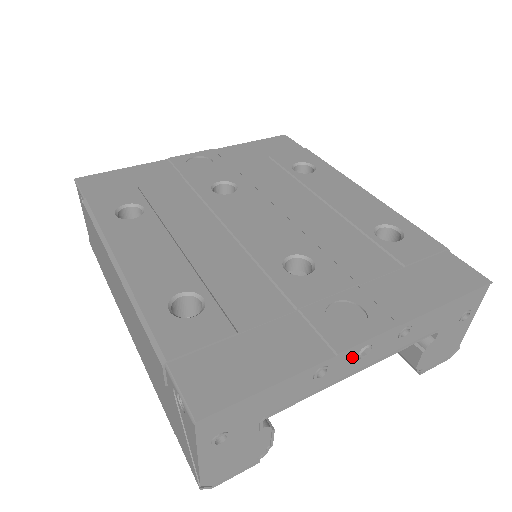
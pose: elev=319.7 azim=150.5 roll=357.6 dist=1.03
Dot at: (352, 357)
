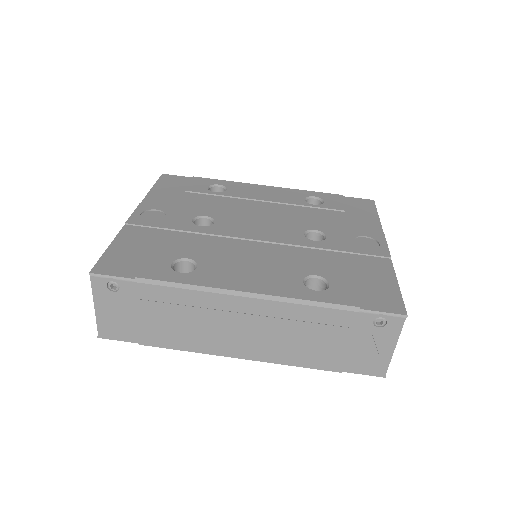
Dot at: occluded
